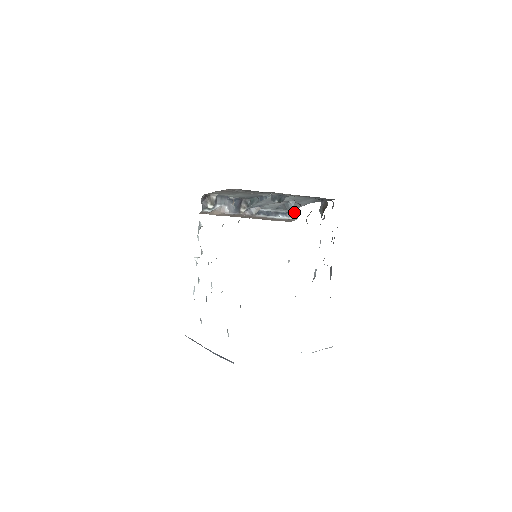
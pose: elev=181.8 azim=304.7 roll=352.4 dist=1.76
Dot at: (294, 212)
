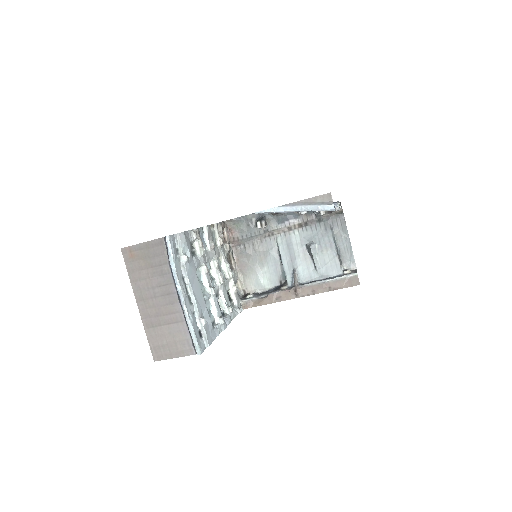
Dot at: occluded
